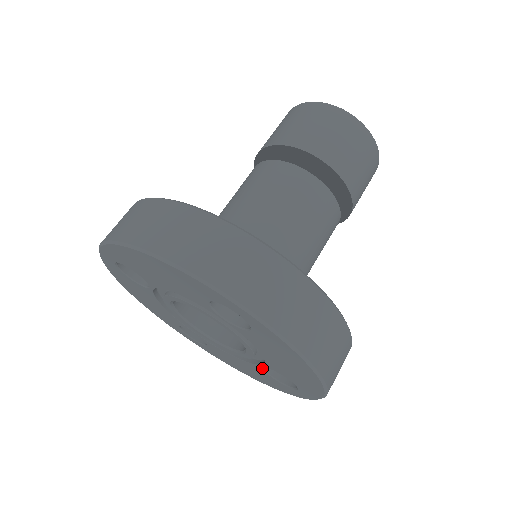
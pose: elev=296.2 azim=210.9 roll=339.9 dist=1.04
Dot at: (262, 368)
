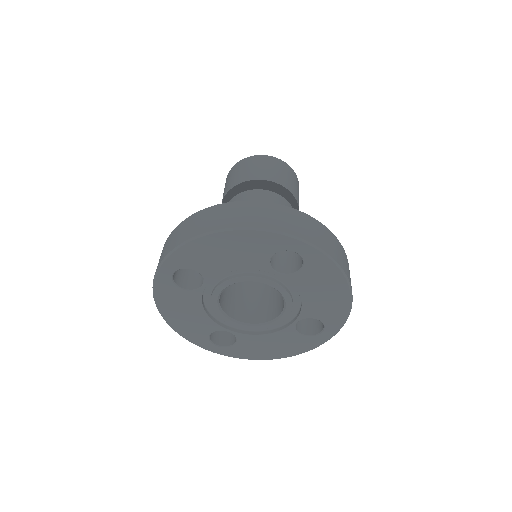
Dot at: (294, 326)
